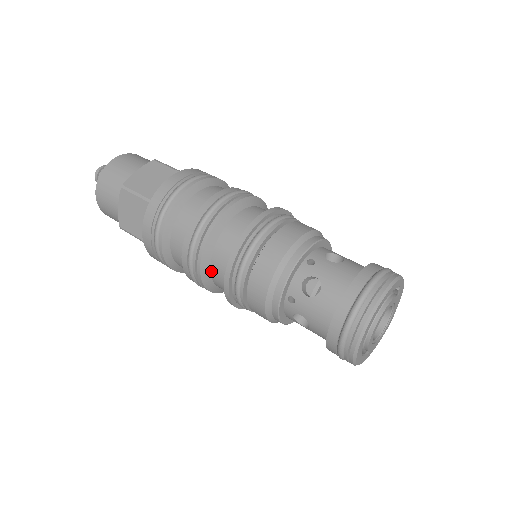
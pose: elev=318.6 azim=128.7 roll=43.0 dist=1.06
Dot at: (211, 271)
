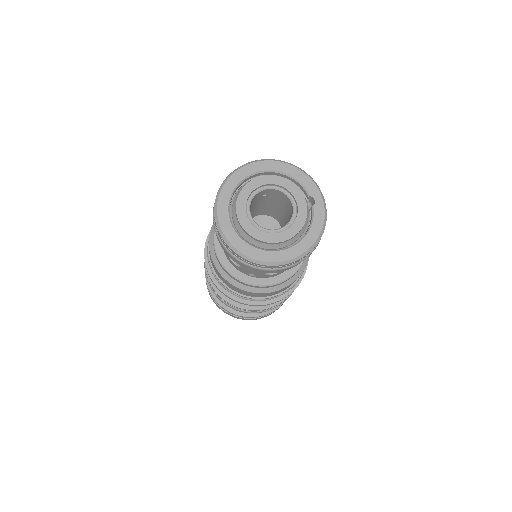
Dot at: occluded
